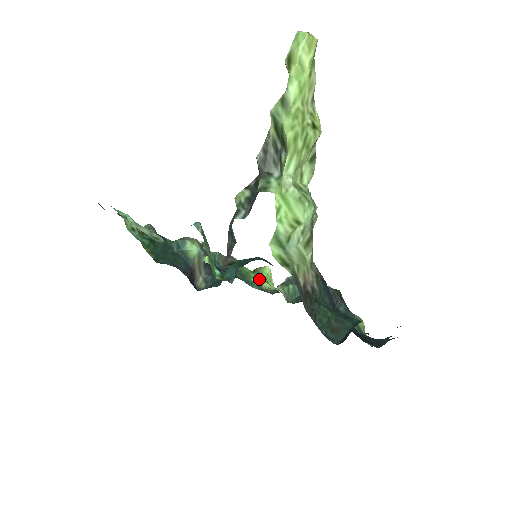
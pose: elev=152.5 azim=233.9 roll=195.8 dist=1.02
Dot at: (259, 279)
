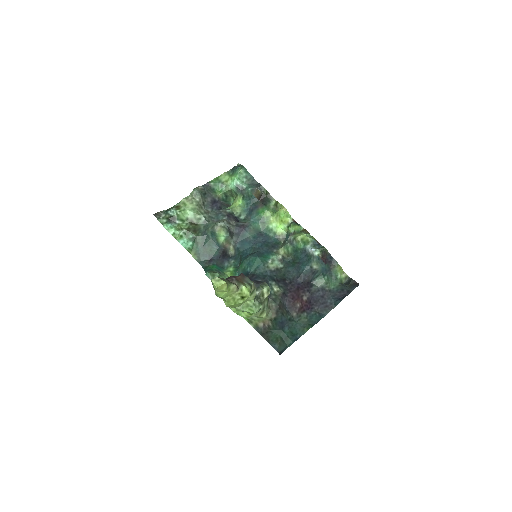
Dot at: (276, 225)
